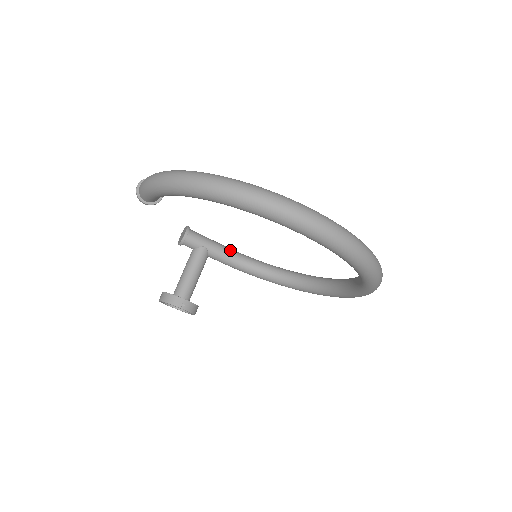
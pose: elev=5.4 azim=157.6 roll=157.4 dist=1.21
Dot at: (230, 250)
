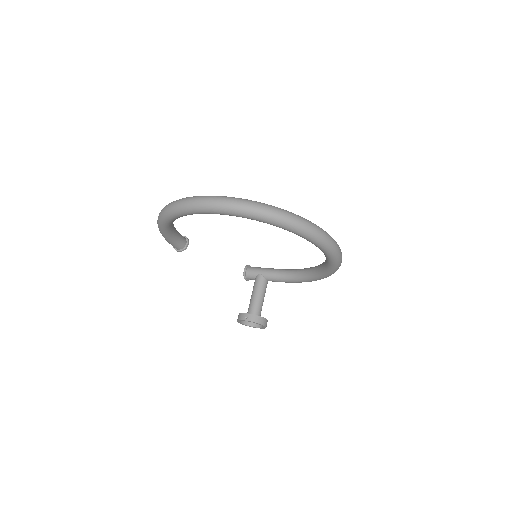
Dot at: (280, 270)
